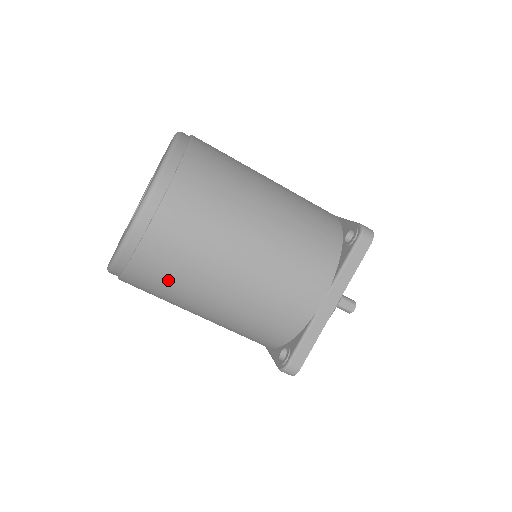
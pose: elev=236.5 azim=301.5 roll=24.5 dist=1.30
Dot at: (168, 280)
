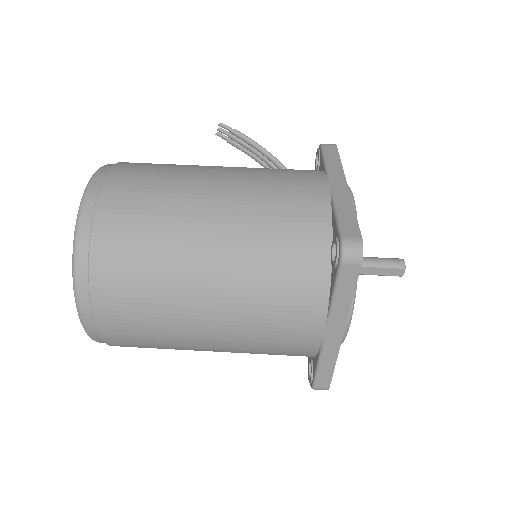
Dot at: occluded
